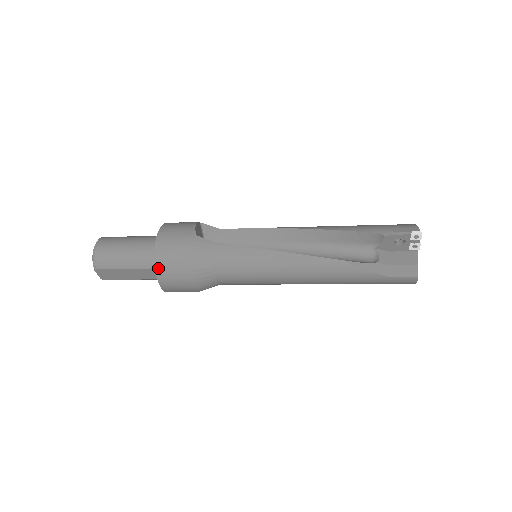
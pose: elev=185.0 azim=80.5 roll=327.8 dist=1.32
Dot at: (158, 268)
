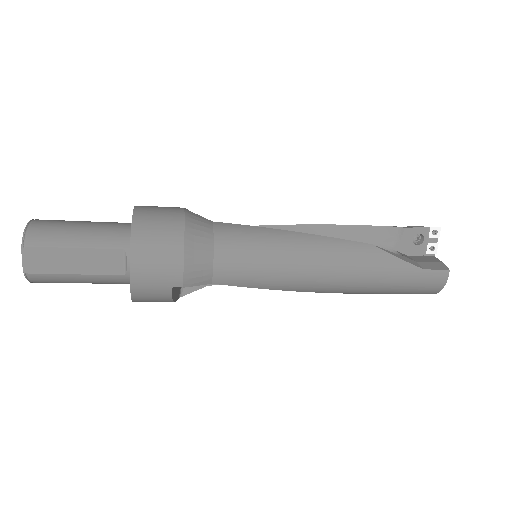
Dot at: (135, 236)
